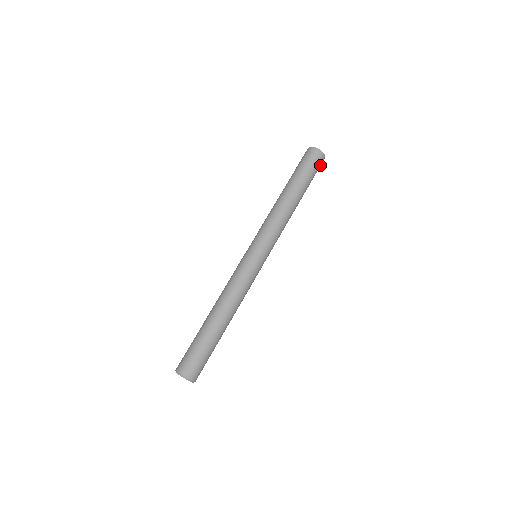
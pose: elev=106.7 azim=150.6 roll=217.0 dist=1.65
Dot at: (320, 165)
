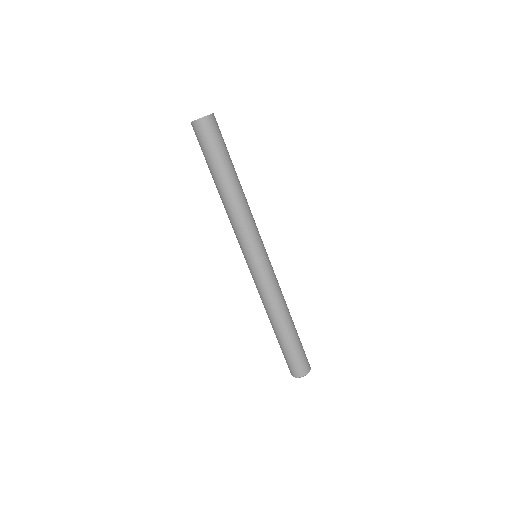
Dot at: (217, 127)
